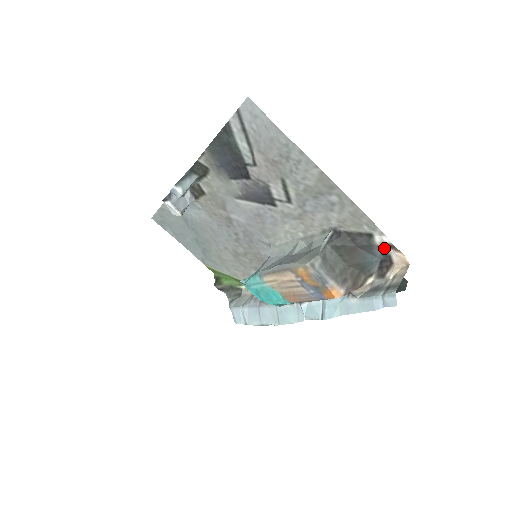
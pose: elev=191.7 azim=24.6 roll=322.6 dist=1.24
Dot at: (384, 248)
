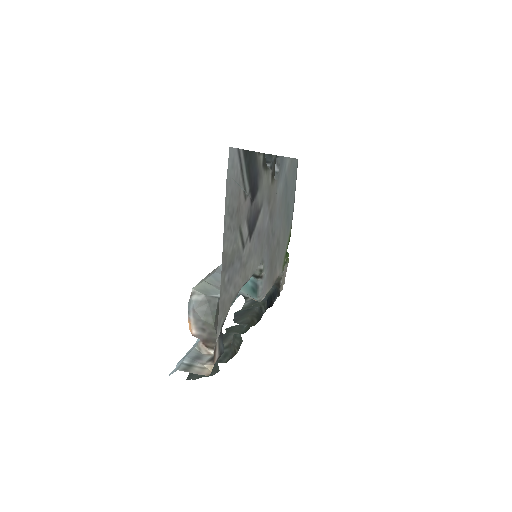
Dot at: (218, 347)
